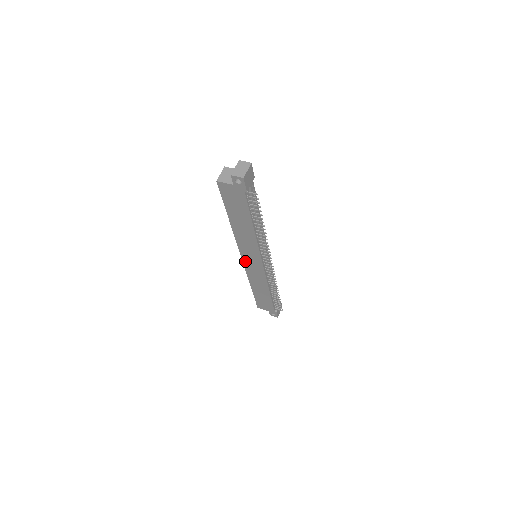
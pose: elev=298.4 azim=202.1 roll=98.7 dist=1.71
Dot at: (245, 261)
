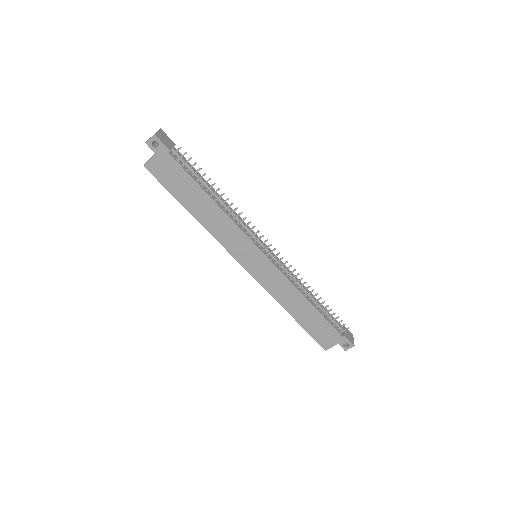
Dot at: (249, 269)
